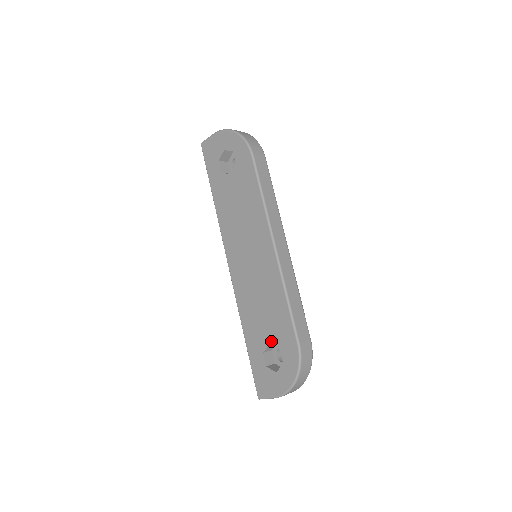
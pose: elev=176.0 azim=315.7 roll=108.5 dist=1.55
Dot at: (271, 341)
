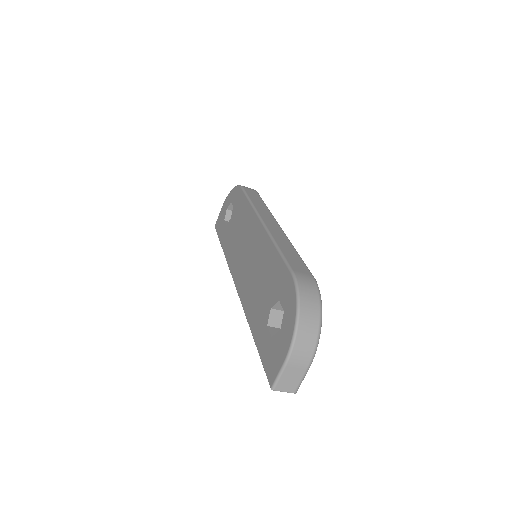
Dot at: (271, 303)
